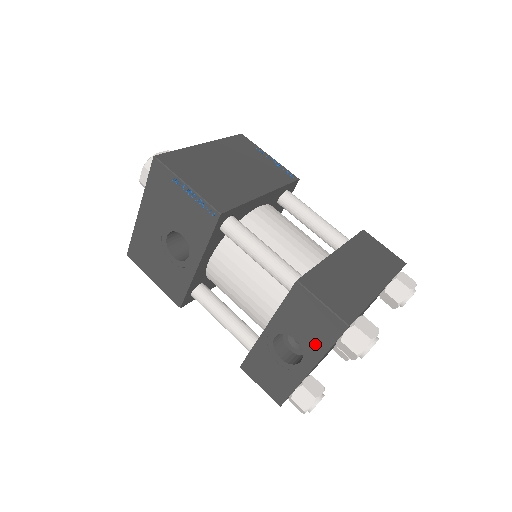
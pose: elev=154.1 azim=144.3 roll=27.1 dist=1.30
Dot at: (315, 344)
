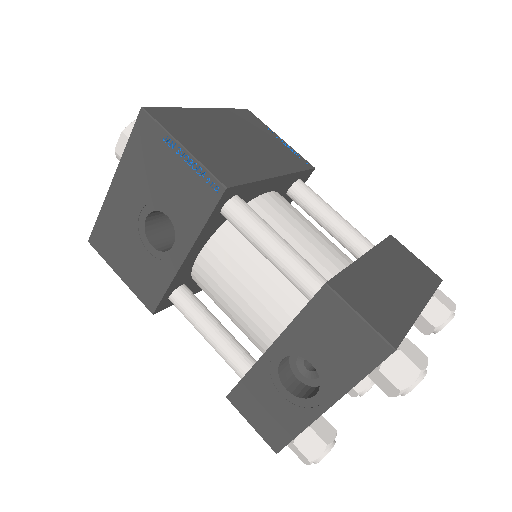
Dot at: (340, 372)
